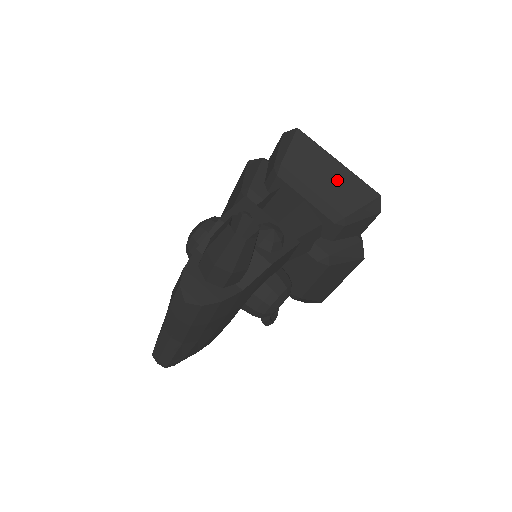
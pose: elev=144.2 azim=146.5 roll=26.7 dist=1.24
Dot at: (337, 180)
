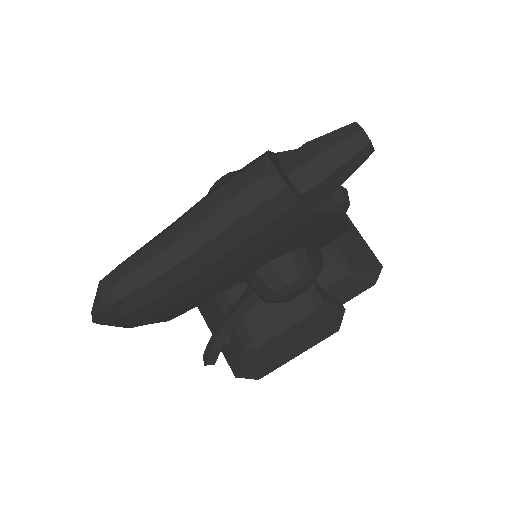
Dot at: (349, 234)
